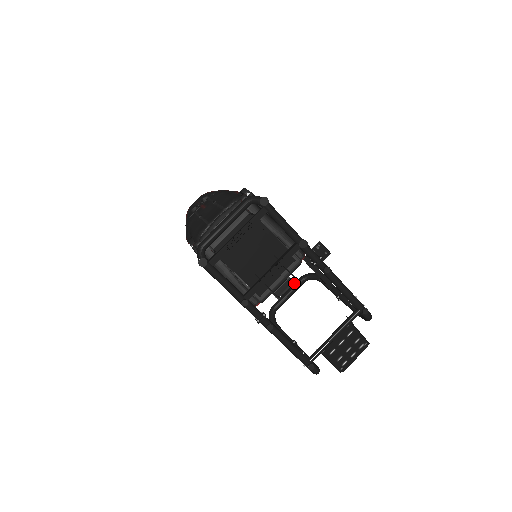
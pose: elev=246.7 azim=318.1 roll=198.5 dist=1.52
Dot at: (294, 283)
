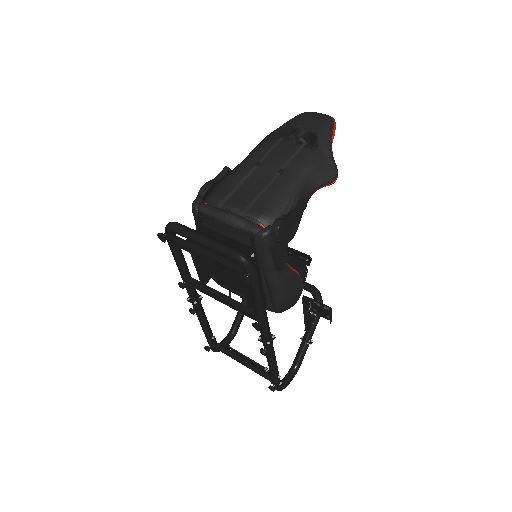
Dot at: occluded
